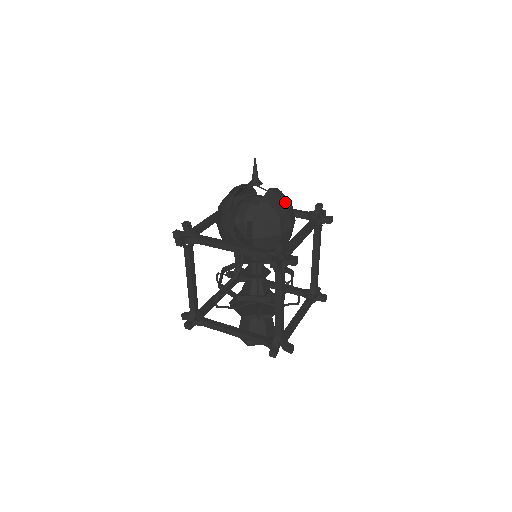
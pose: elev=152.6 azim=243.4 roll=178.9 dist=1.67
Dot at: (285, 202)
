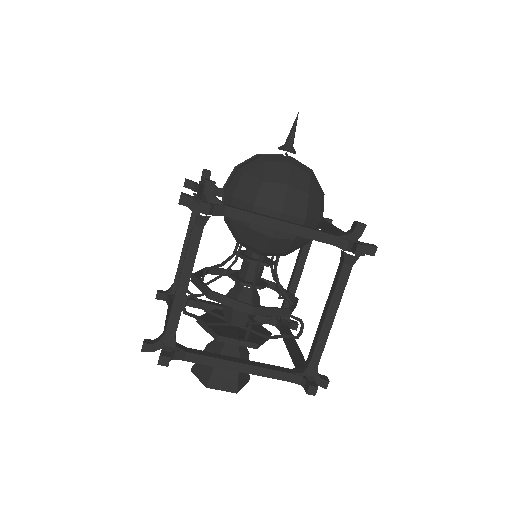
Dot at: (296, 178)
